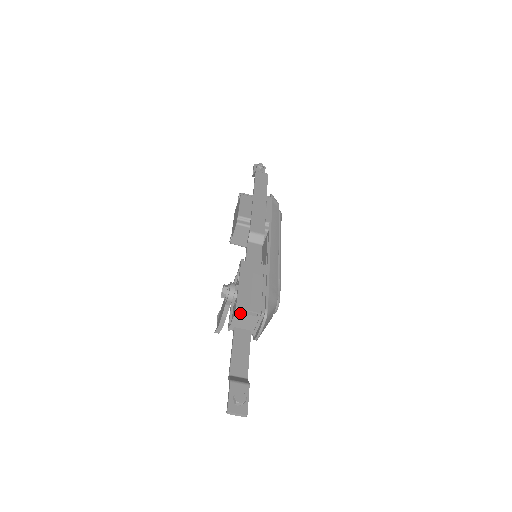
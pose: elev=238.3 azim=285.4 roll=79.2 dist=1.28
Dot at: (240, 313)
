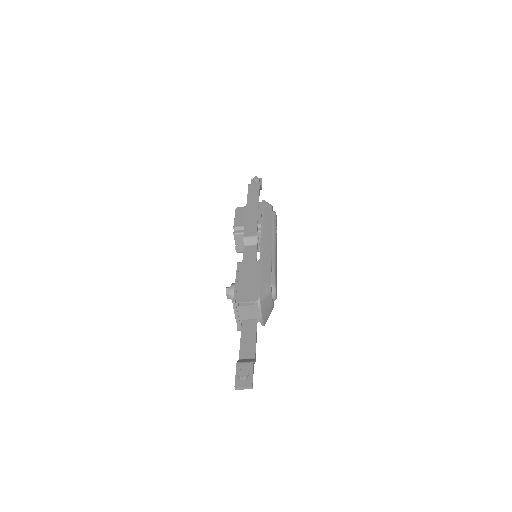
Dot at: (239, 306)
